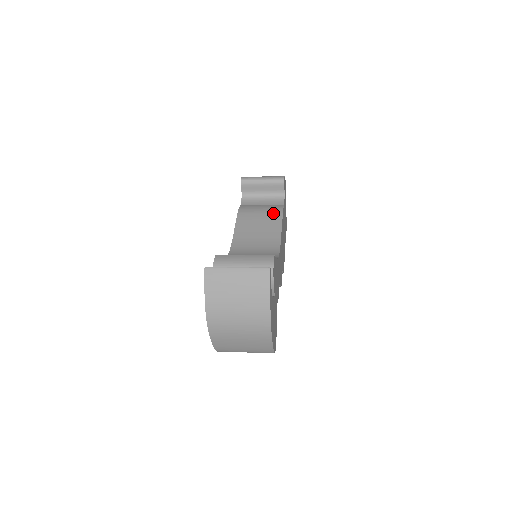
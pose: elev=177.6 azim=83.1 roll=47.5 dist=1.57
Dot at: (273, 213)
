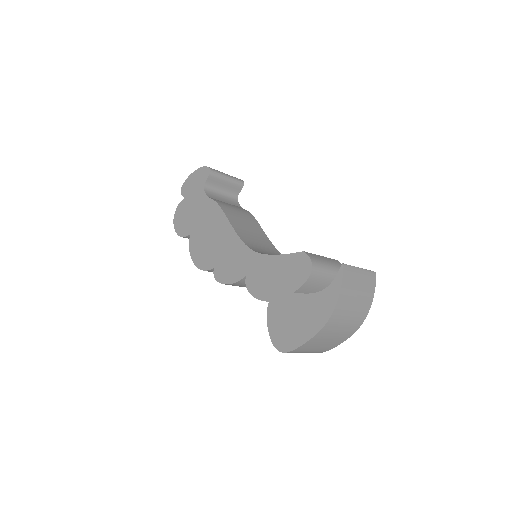
Dot at: (247, 215)
